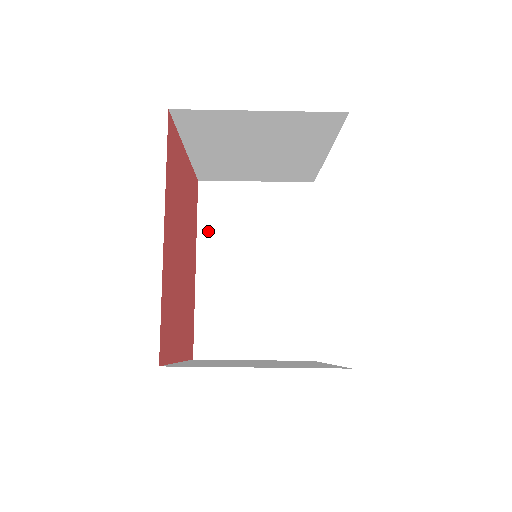
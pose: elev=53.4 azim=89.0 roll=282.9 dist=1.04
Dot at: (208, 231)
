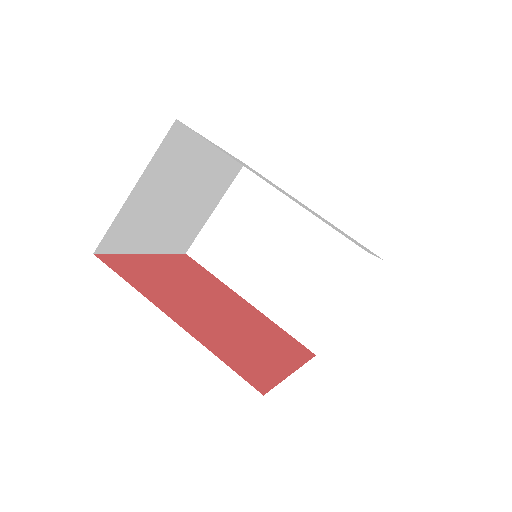
Dot at: (227, 273)
